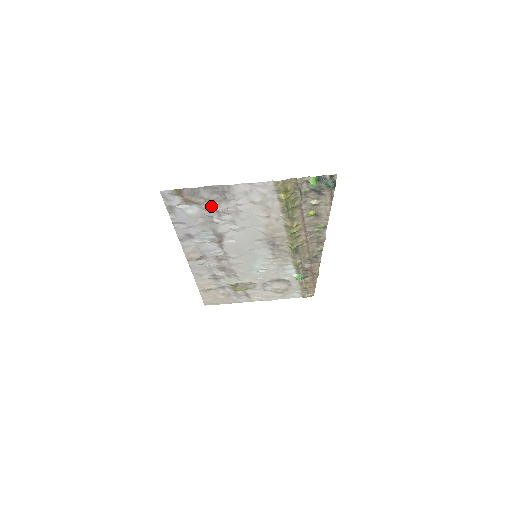
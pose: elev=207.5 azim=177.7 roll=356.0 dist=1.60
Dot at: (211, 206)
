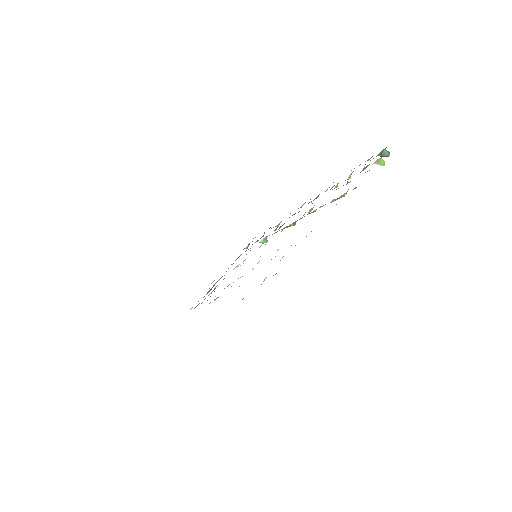
Dot at: occluded
